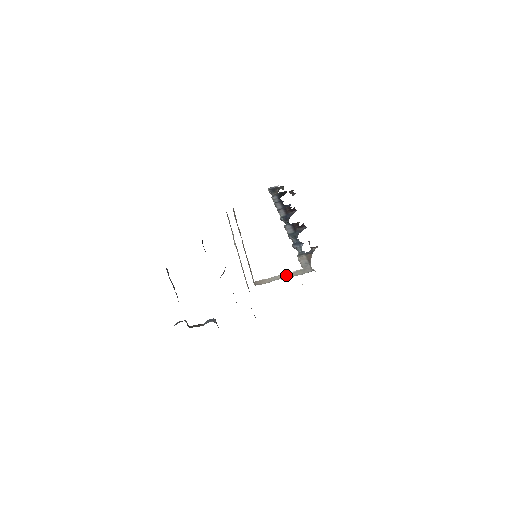
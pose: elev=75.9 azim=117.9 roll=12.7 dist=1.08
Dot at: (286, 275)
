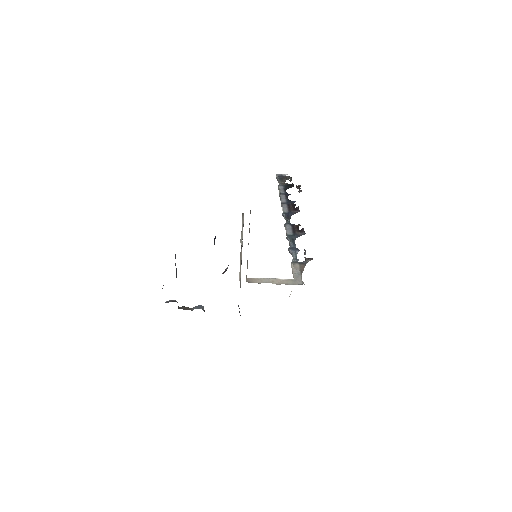
Dot at: (278, 280)
